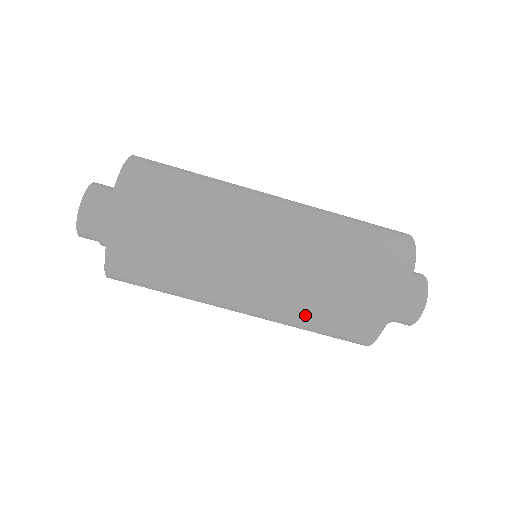
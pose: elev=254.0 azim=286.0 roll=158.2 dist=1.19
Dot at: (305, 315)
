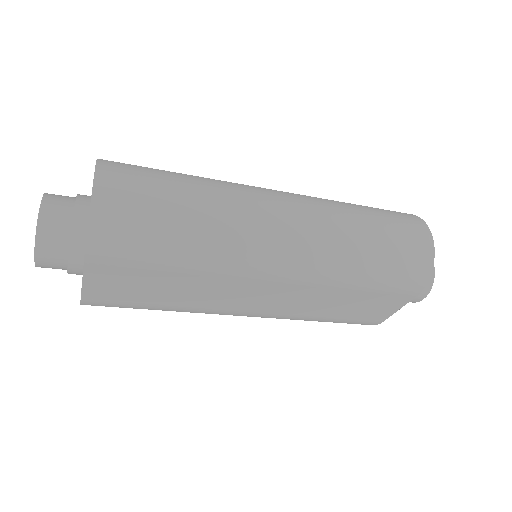
Dot at: (314, 315)
